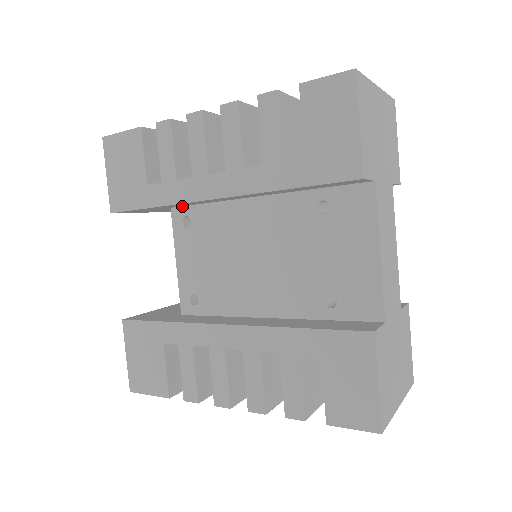
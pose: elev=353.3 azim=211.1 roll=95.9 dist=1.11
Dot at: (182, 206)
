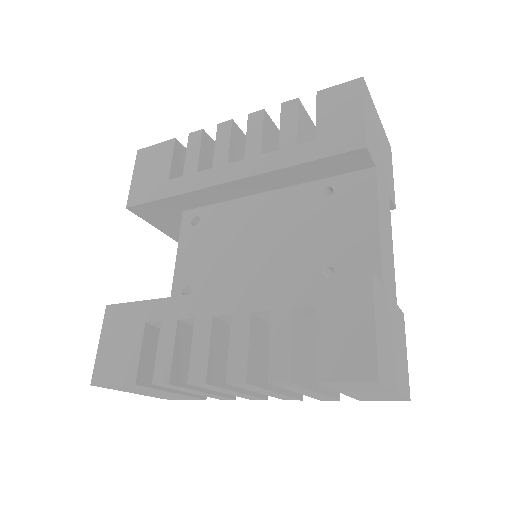
Dot at: (194, 208)
